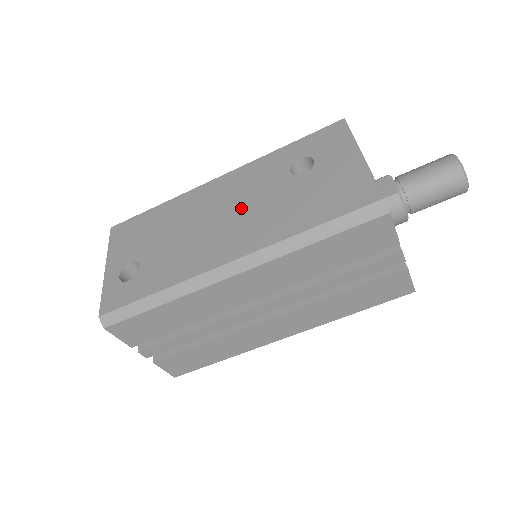
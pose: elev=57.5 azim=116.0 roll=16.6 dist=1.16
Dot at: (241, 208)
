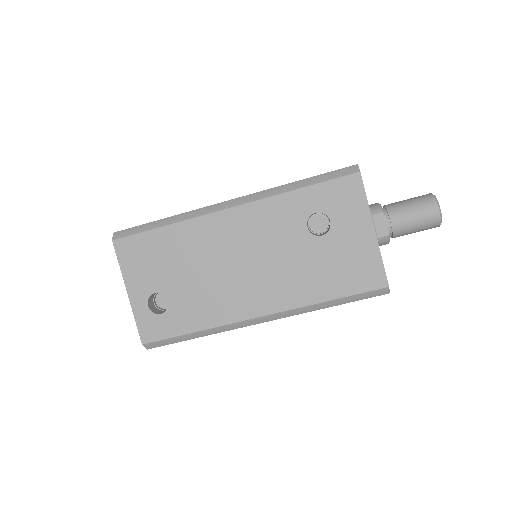
Dot at: (262, 259)
